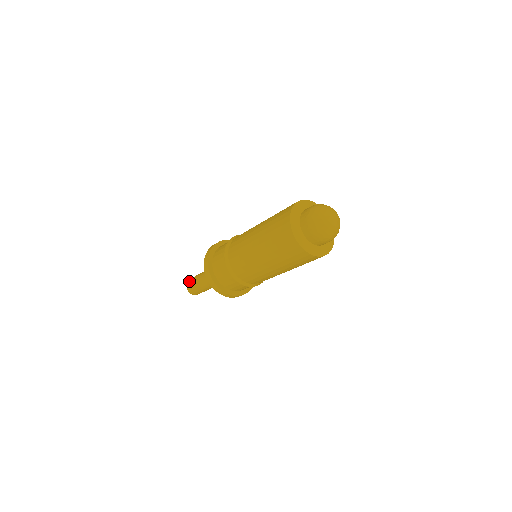
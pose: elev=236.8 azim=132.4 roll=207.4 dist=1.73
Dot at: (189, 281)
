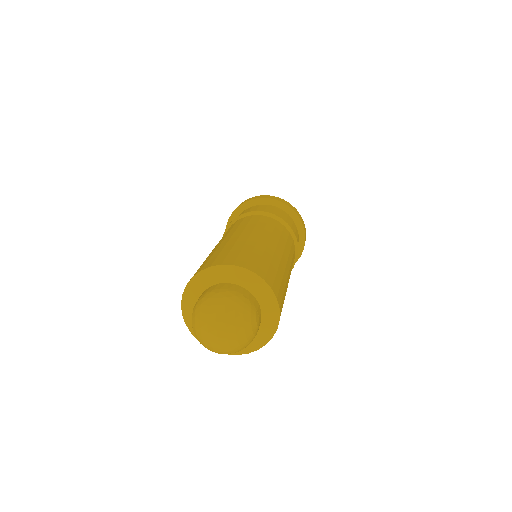
Dot at: occluded
